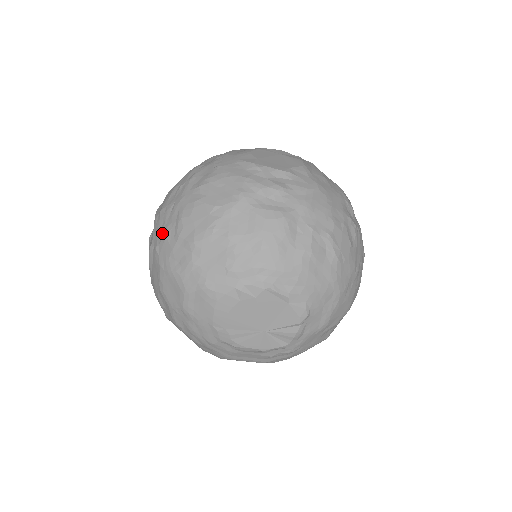
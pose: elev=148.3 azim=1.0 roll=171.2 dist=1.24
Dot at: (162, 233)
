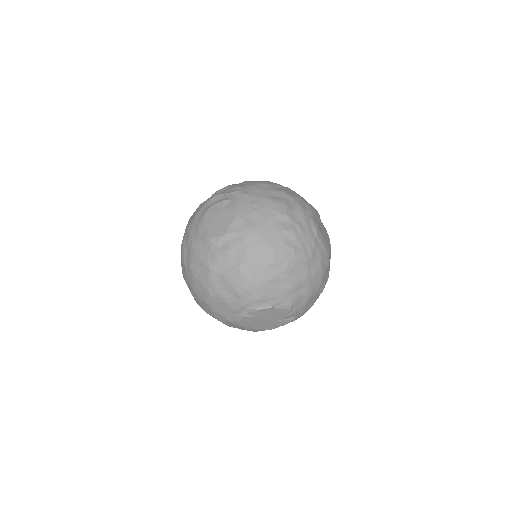
Dot at: occluded
